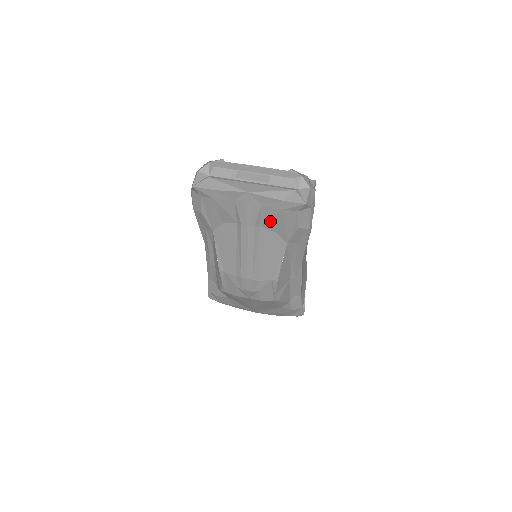
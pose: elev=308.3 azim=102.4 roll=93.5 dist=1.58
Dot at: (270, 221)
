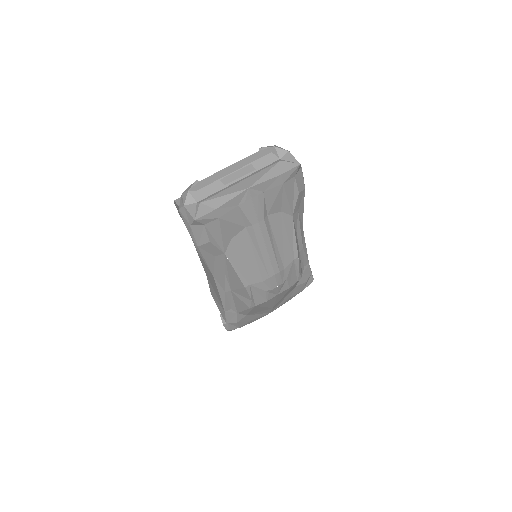
Dot at: (274, 204)
